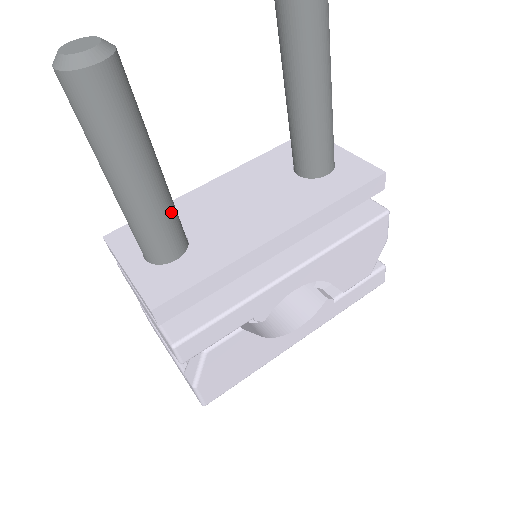
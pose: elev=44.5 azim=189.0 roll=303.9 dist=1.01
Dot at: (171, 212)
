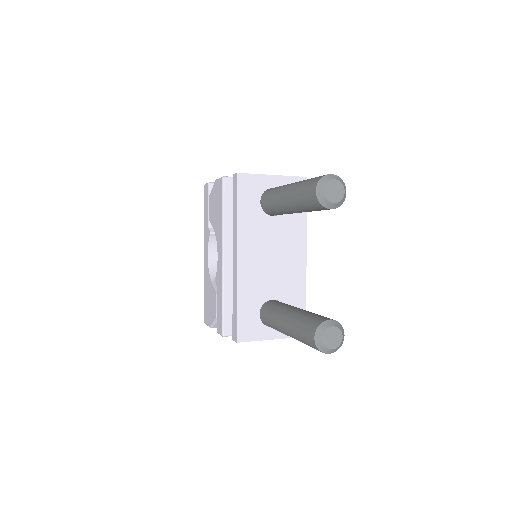
Dot at: occluded
